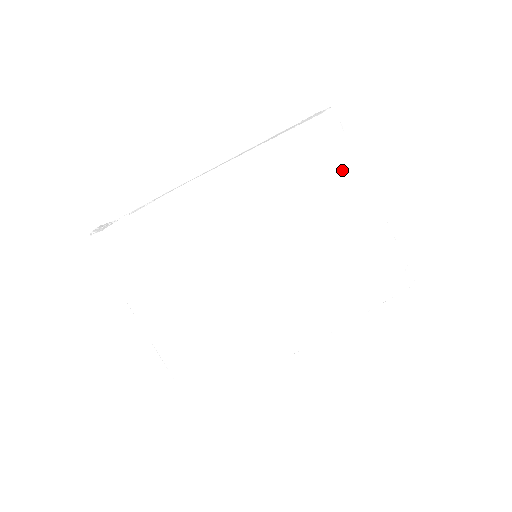
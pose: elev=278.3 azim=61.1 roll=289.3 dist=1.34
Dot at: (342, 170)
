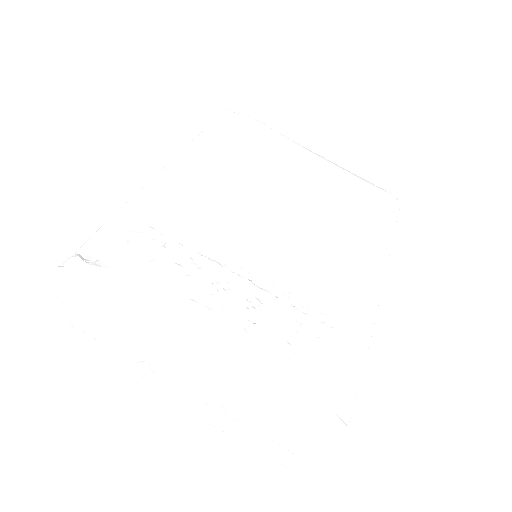
Dot at: (272, 136)
